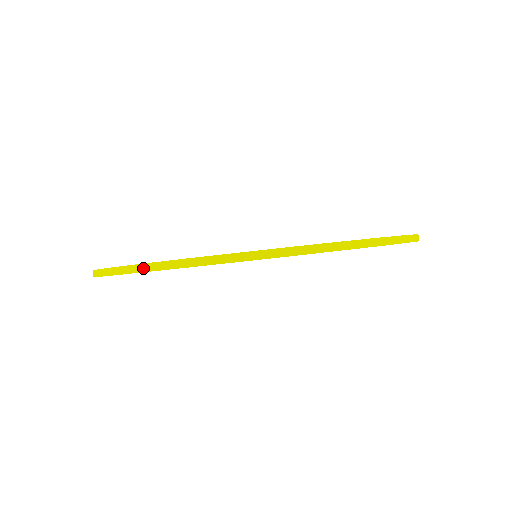
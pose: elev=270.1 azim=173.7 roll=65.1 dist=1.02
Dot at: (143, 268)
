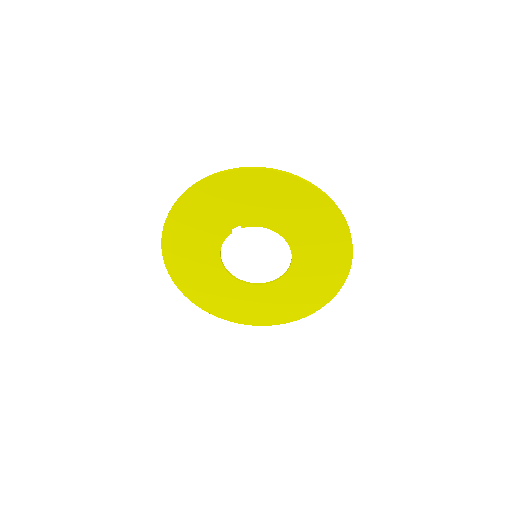
Dot at: (261, 168)
